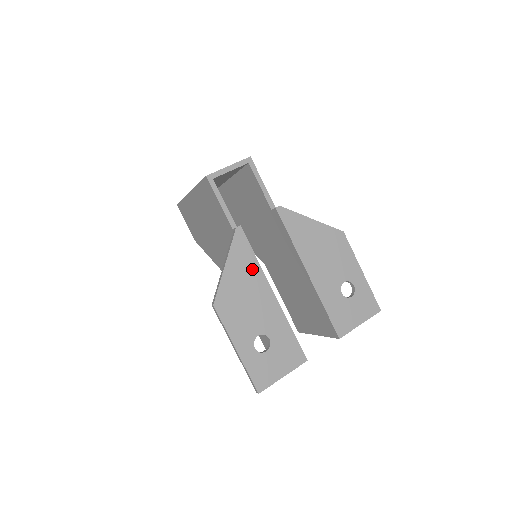
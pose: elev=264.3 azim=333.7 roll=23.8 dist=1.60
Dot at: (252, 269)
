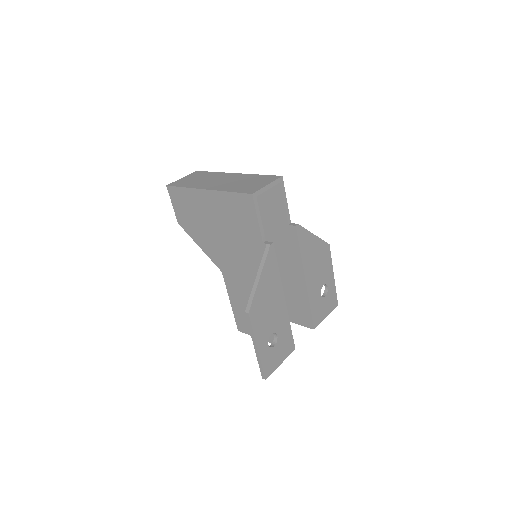
Dot at: (275, 280)
